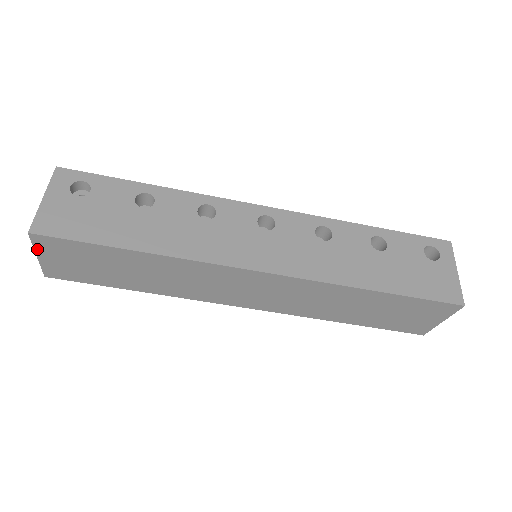
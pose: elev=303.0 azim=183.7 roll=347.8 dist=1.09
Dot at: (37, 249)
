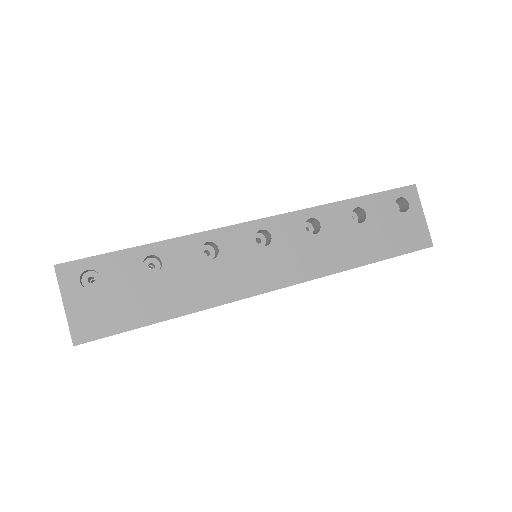
Dot at: occluded
